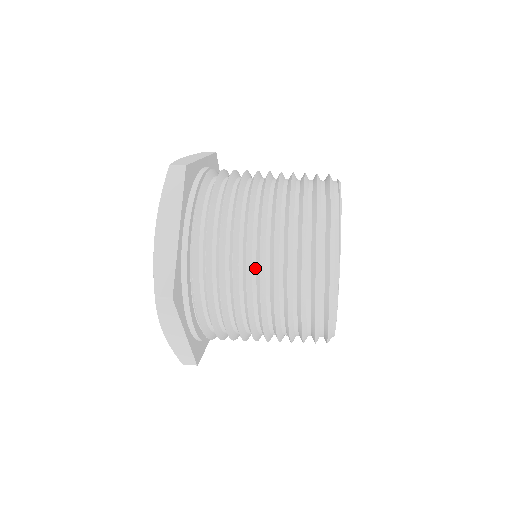
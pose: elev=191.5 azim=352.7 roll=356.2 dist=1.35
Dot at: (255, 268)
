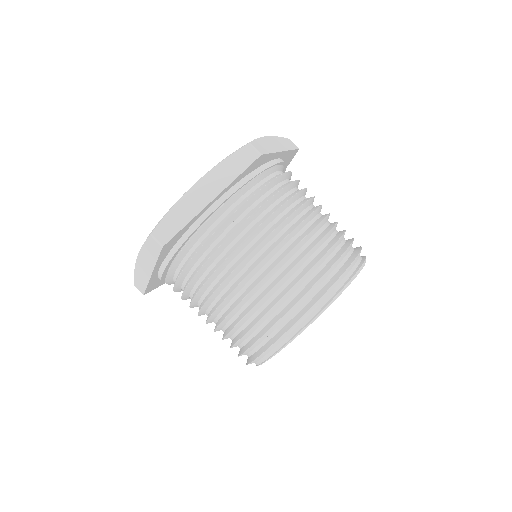
Dot at: (207, 315)
